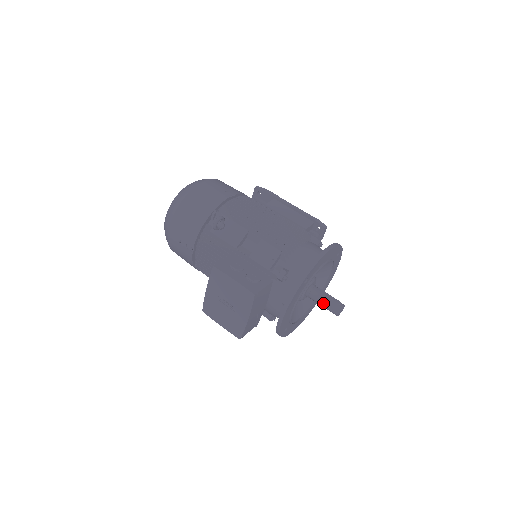
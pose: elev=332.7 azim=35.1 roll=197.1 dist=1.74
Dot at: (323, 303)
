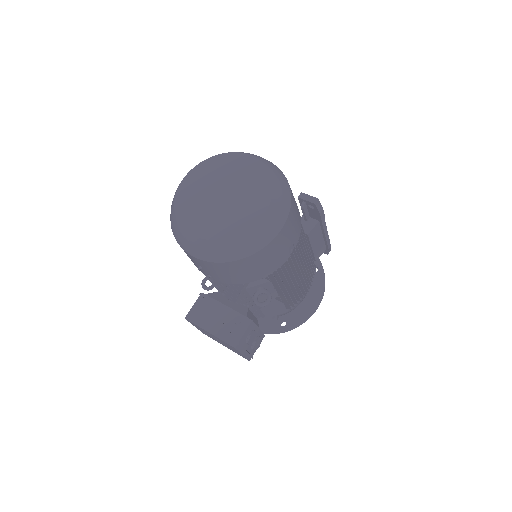
Dot at: occluded
